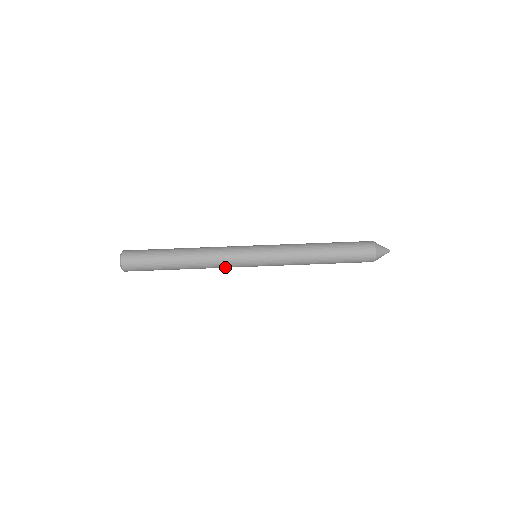
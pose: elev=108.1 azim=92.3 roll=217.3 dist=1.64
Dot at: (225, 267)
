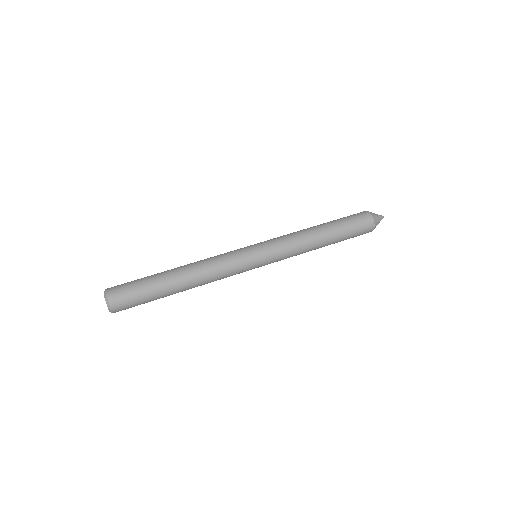
Dot at: (227, 274)
